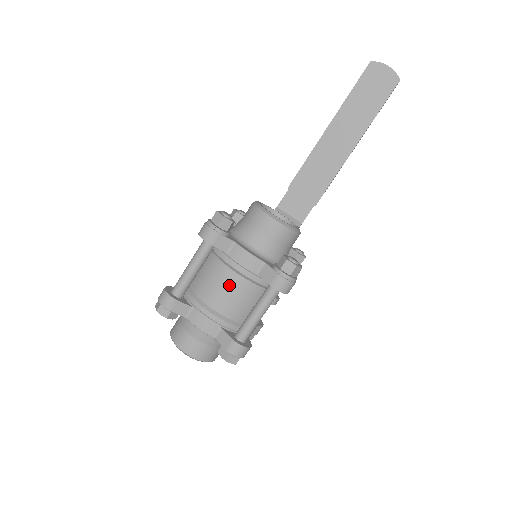
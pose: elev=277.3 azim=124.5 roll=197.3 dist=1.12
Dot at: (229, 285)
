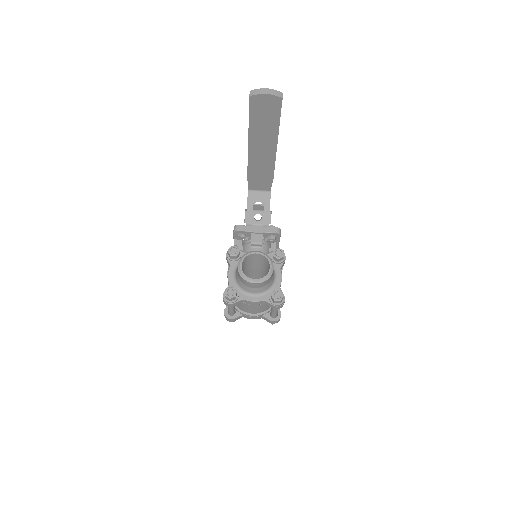
Dot at: (253, 308)
